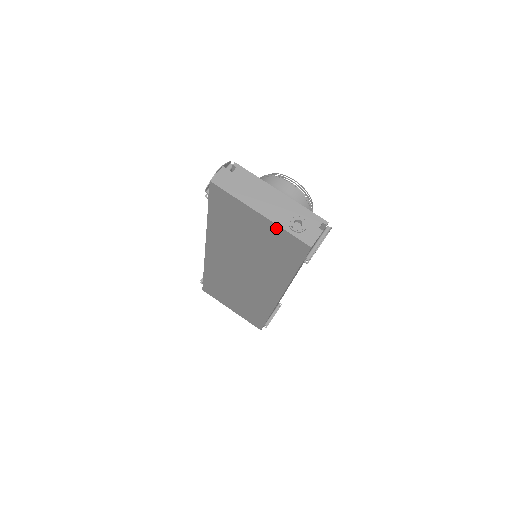
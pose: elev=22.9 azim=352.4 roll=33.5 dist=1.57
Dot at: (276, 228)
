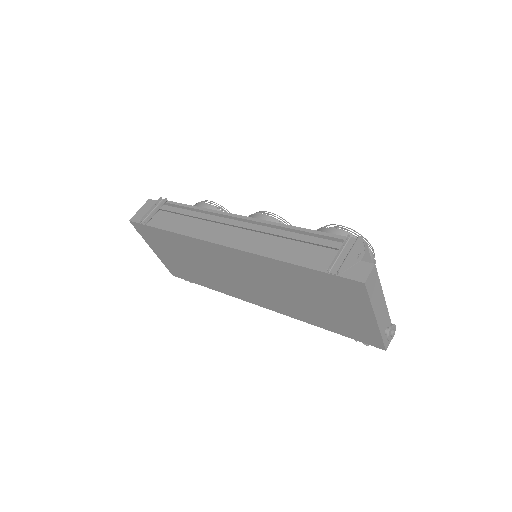
Dot at: (374, 329)
